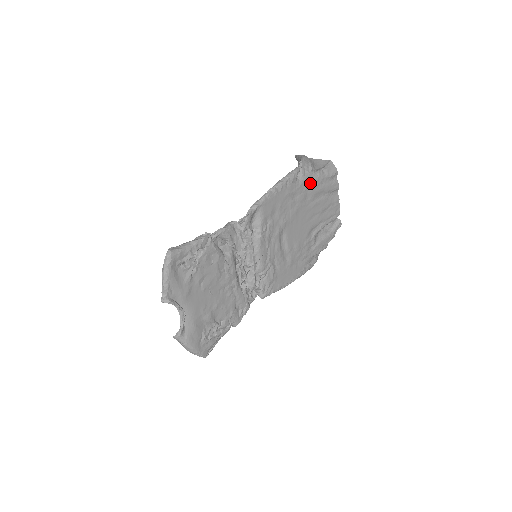
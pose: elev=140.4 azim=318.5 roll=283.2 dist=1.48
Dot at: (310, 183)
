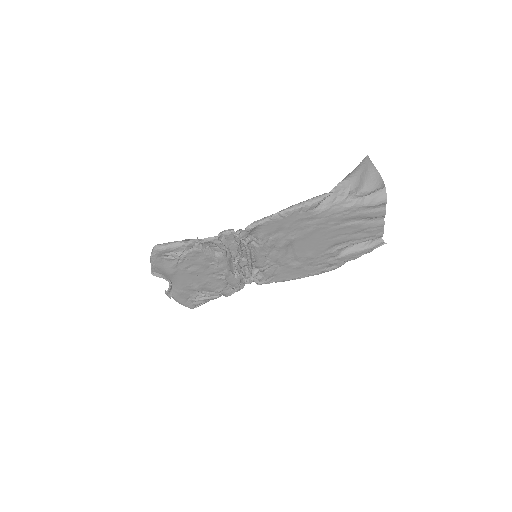
Dot at: (338, 210)
